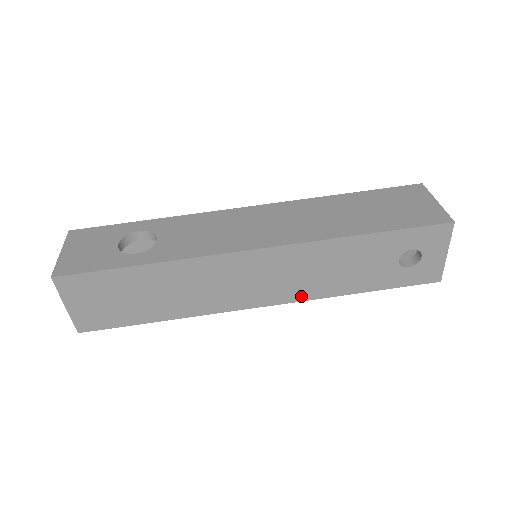
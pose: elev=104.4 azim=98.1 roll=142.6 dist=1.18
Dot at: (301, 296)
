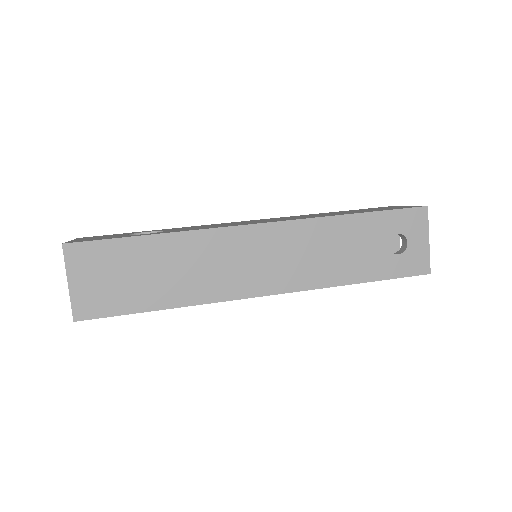
Dot at: (303, 284)
